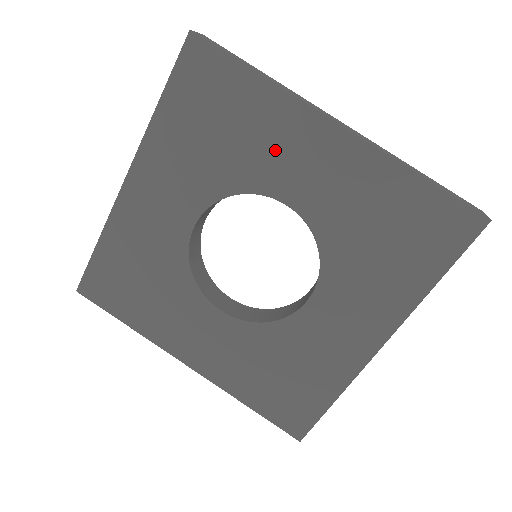
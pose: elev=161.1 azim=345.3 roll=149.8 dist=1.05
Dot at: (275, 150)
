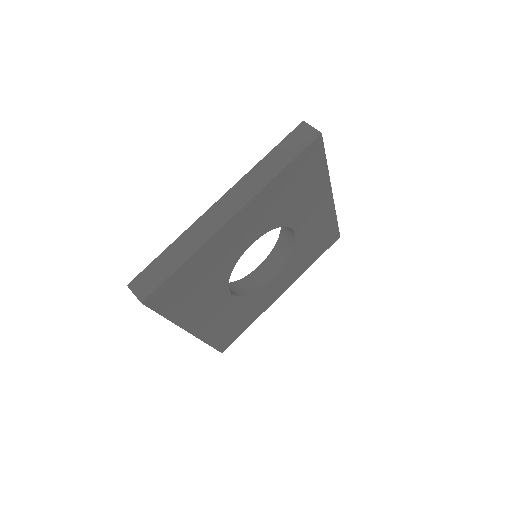
Dot at: (308, 205)
